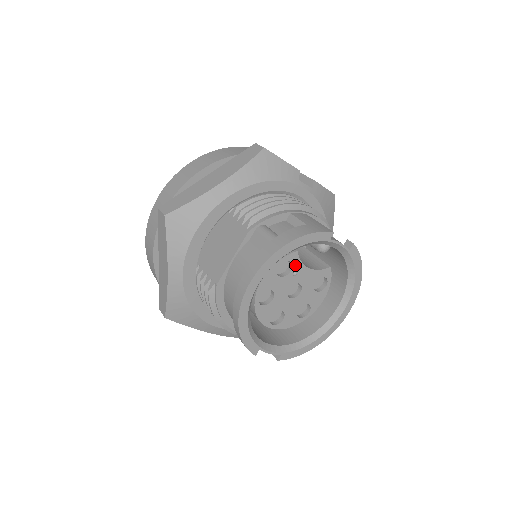
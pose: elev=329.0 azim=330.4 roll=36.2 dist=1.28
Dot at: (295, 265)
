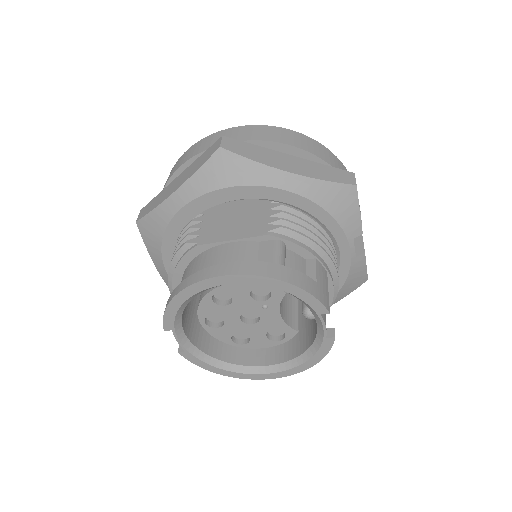
Dot at: (272, 301)
